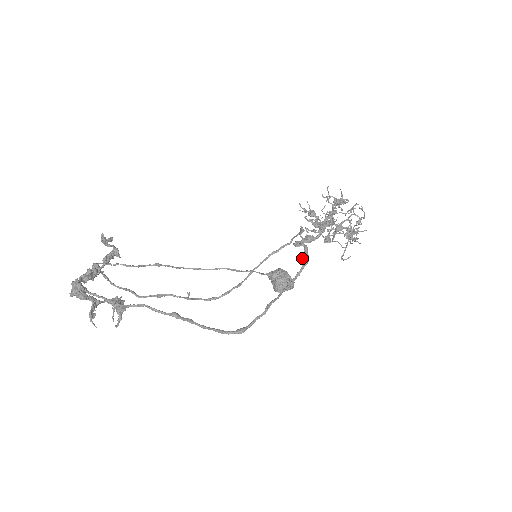
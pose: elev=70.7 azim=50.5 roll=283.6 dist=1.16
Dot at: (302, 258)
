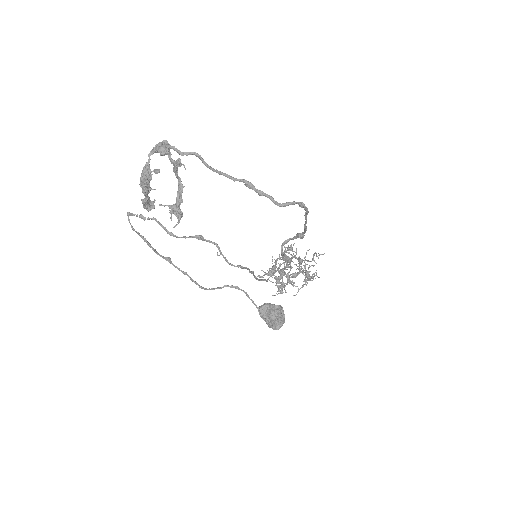
Dot at: (299, 233)
